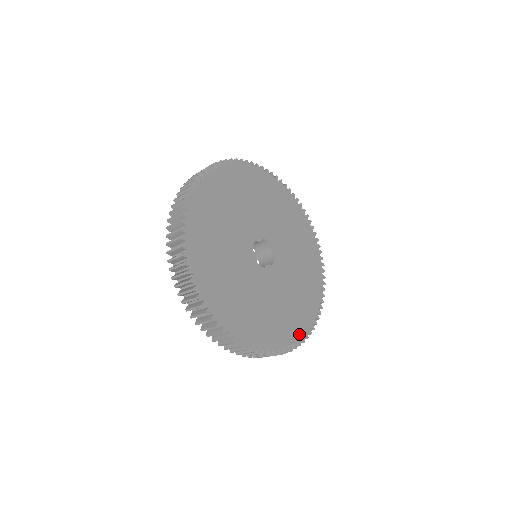
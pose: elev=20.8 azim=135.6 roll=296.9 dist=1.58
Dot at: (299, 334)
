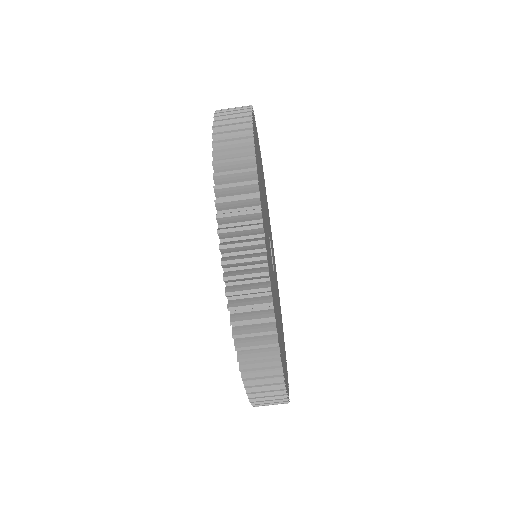
Dot at: occluded
